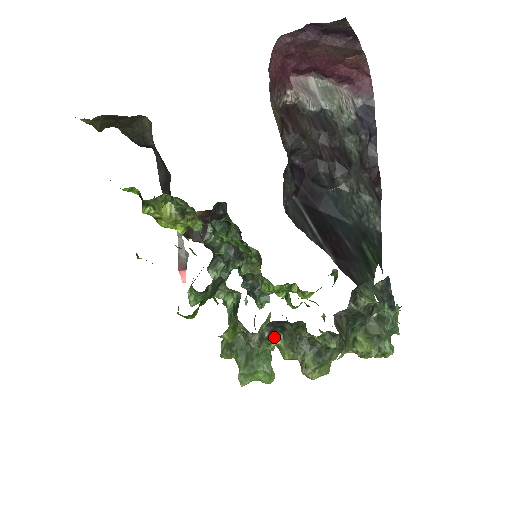
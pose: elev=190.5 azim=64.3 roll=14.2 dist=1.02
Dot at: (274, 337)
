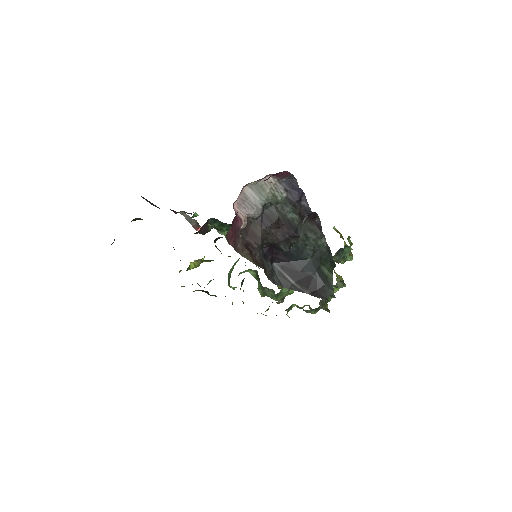
Dot at: (291, 307)
